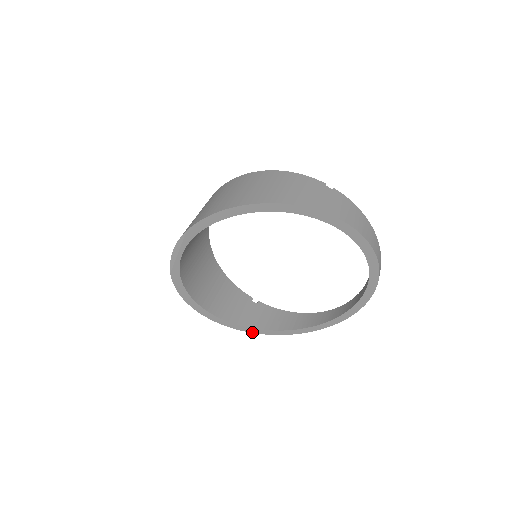
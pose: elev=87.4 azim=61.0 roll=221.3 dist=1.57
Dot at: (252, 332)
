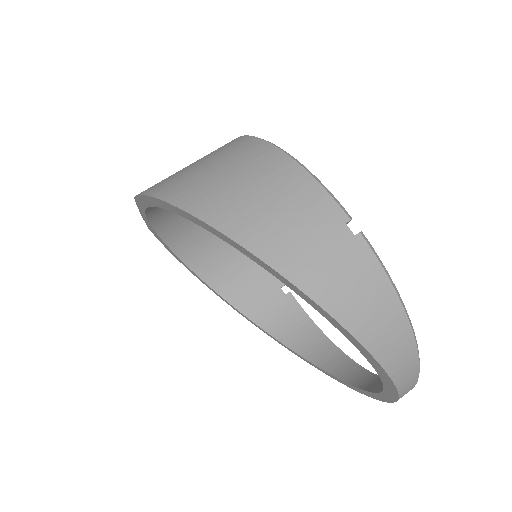
Dot at: (258, 327)
